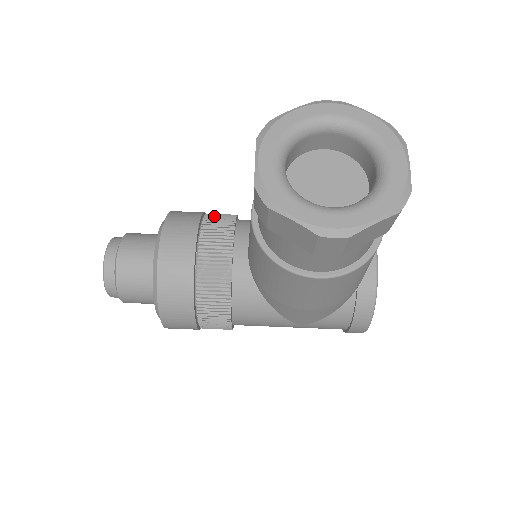
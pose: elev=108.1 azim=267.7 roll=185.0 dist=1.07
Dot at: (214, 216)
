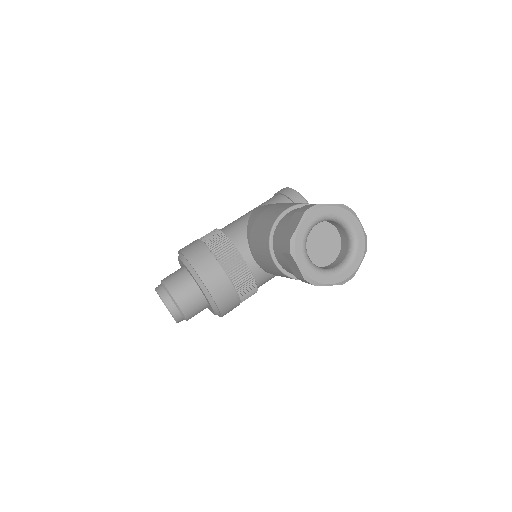
Dot at: (217, 247)
